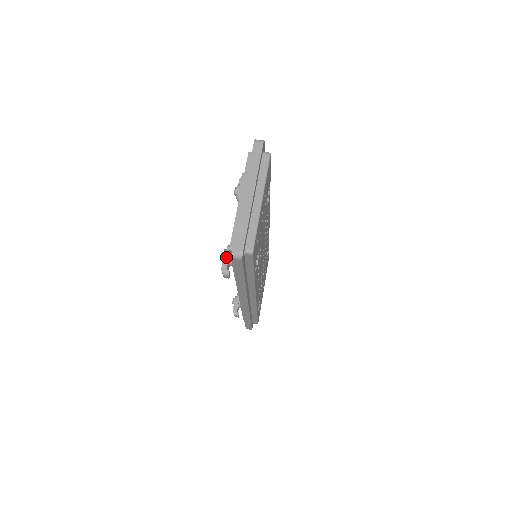
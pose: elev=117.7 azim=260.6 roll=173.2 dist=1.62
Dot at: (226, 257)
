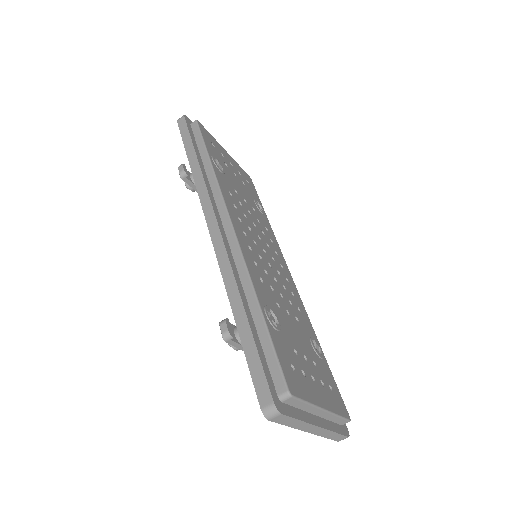
Dot at: occluded
